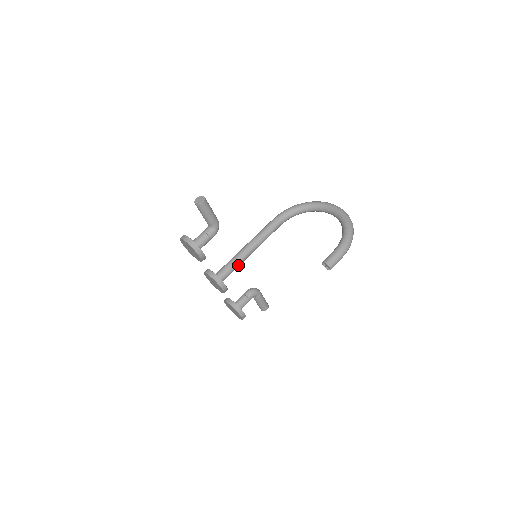
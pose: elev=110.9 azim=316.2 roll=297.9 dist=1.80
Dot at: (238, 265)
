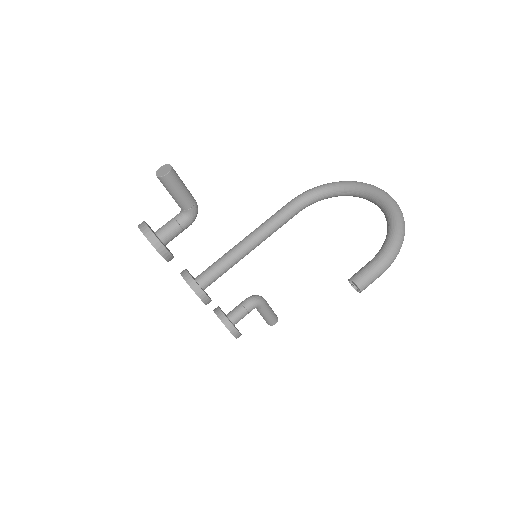
Dot at: (230, 266)
